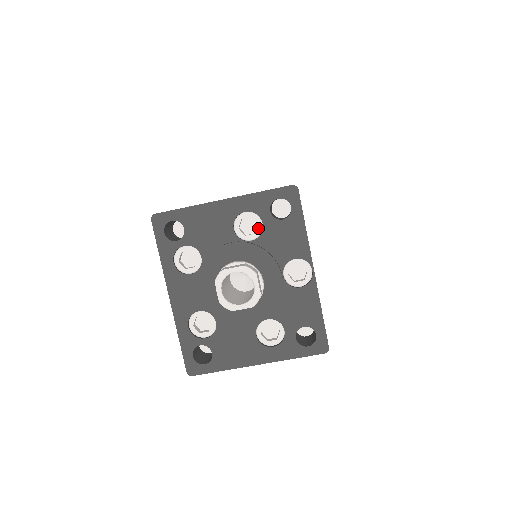
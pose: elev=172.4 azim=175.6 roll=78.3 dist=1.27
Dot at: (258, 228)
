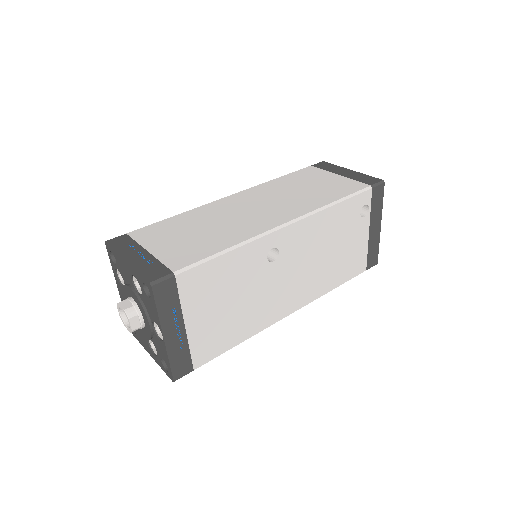
Dot at: (141, 290)
